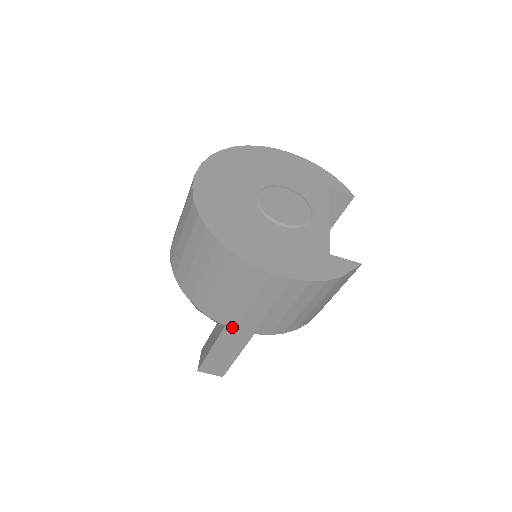
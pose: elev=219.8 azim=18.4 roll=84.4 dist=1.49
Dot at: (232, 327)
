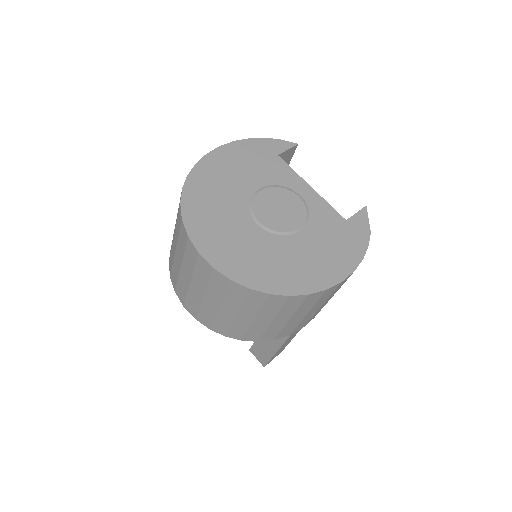
Dot at: (301, 328)
